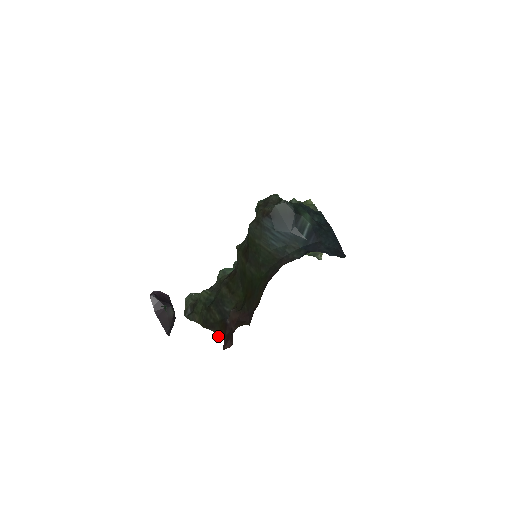
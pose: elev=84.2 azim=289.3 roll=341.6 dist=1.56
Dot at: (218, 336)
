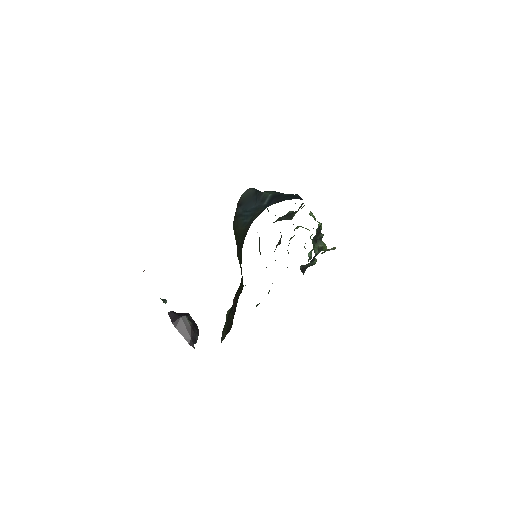
Dot at: occluded
